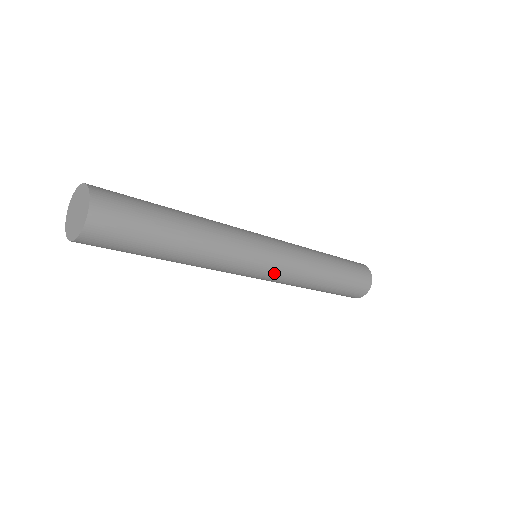
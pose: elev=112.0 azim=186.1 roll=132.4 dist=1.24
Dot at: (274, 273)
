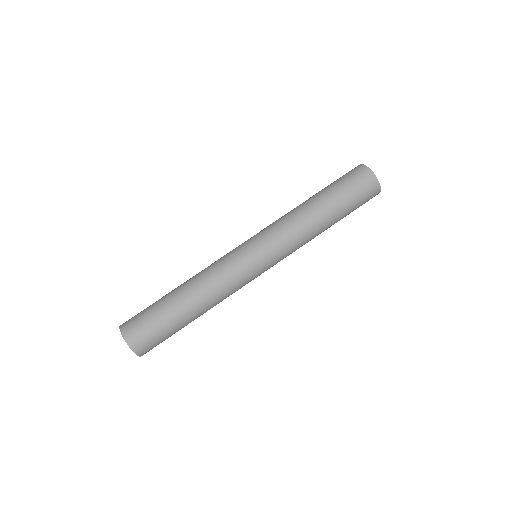
Dot at: (272, 258)
